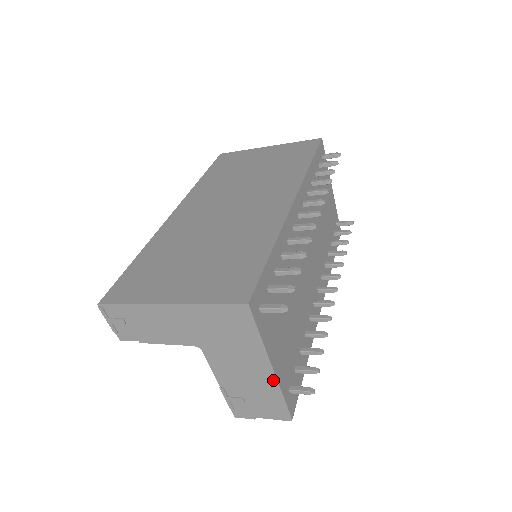
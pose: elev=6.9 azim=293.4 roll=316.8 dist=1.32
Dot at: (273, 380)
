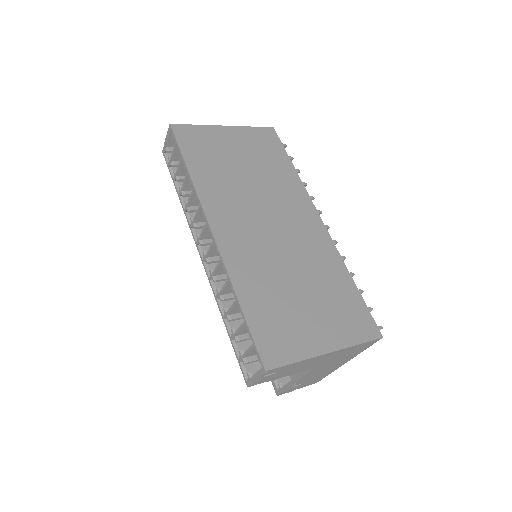
Dot at: occluded
